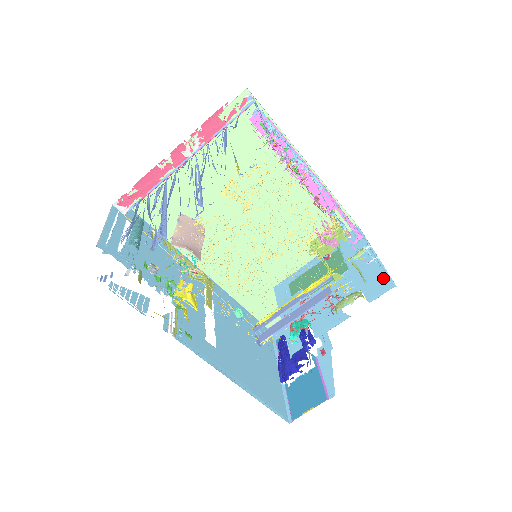
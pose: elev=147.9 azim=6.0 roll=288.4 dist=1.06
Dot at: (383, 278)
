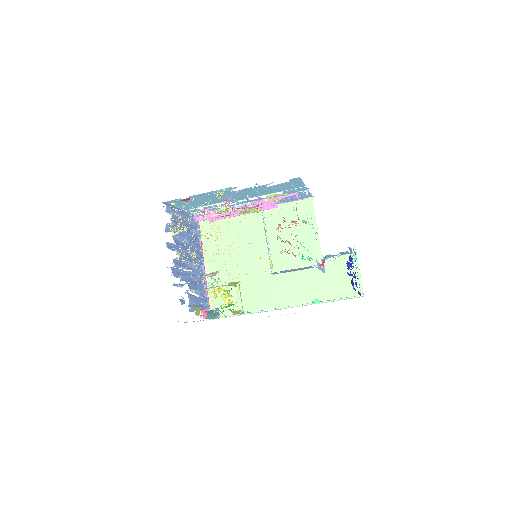
Dot at: occluded
